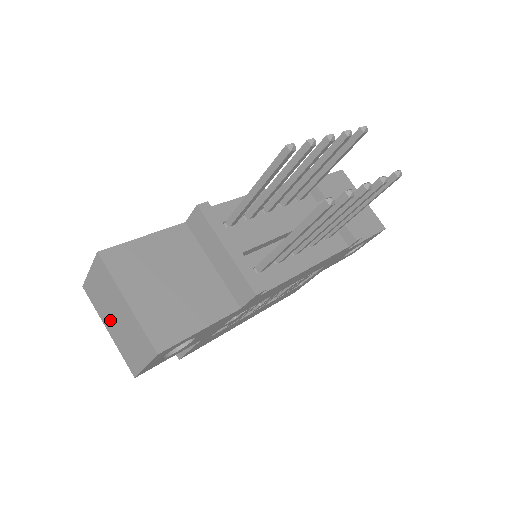
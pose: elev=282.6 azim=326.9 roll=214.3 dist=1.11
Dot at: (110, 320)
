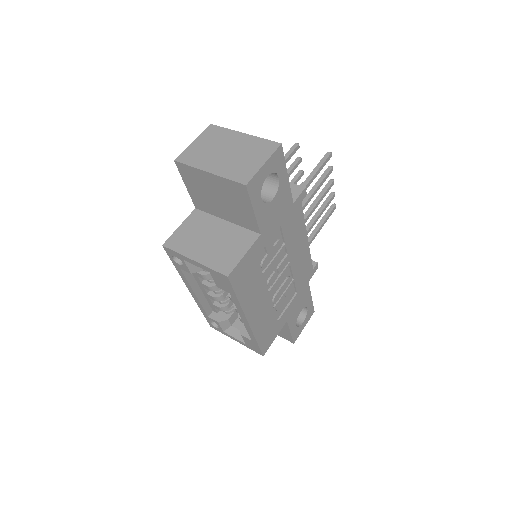
Dot at: (215, 160)
